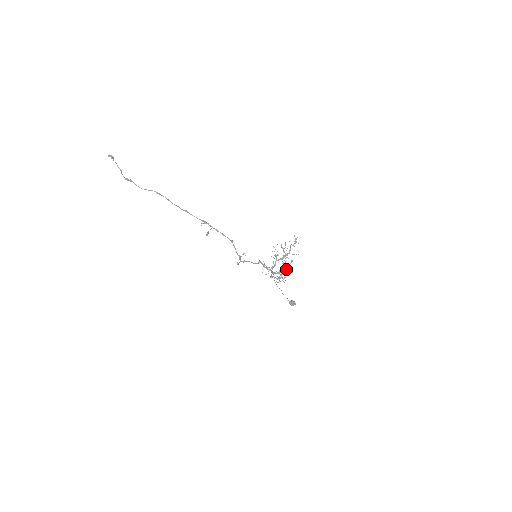
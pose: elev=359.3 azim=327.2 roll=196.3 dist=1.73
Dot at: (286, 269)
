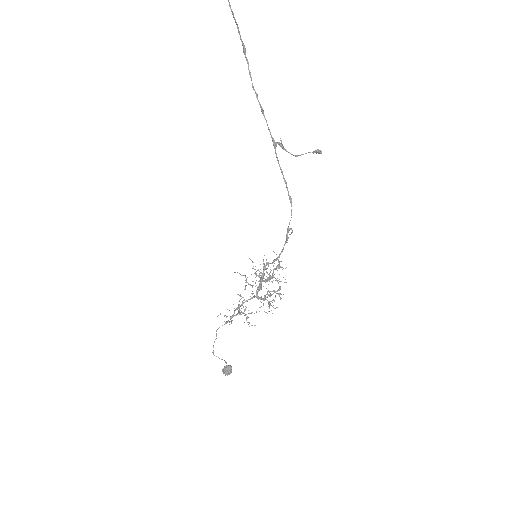
Dot at: (275, 296)
